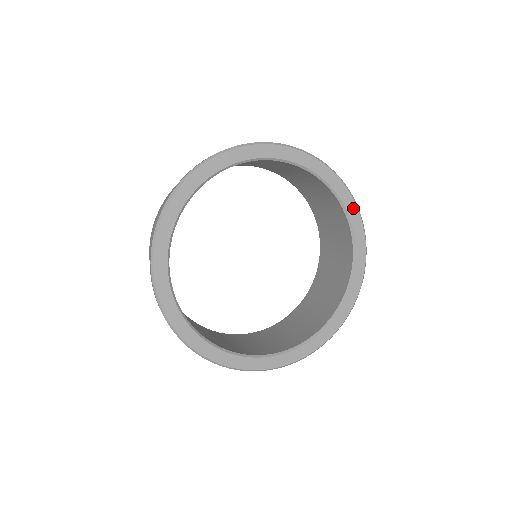
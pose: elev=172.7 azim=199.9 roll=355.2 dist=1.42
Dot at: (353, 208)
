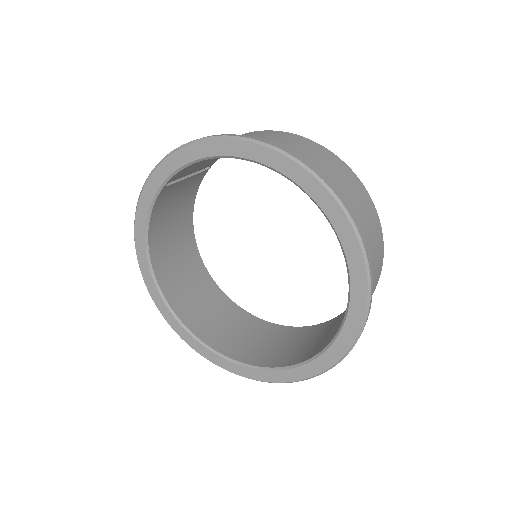
Dot at: (349, 339)
